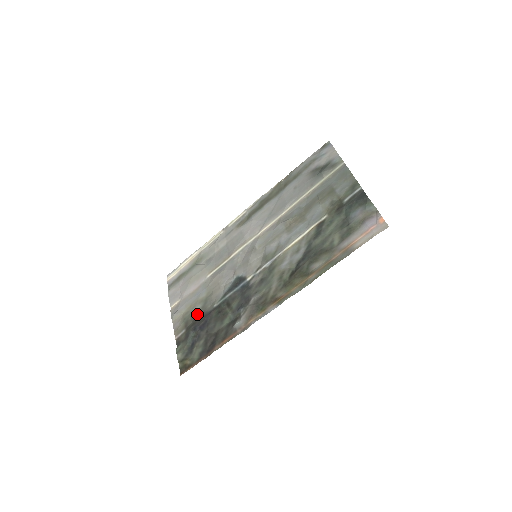
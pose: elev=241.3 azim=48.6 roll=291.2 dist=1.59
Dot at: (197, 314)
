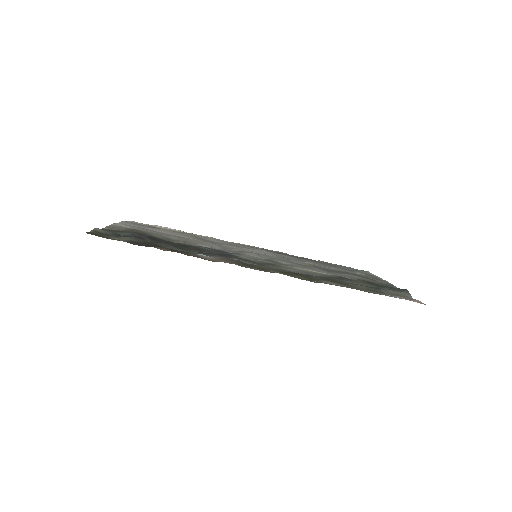
Dot at: (151, 235)
